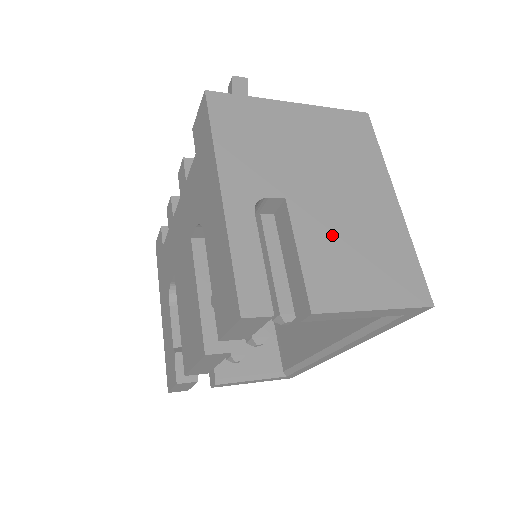
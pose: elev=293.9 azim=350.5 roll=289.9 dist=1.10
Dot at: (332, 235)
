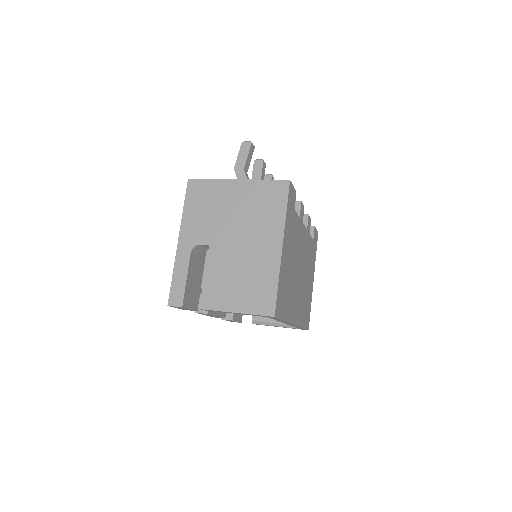
Dot at: (228, 268)
